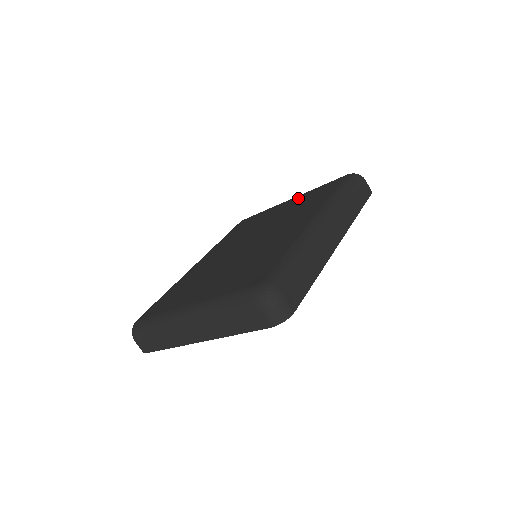
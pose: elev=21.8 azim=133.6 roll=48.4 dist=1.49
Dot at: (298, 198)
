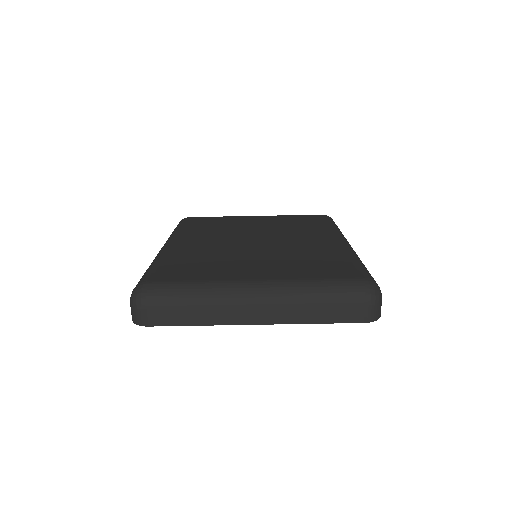
Dot at: (273, 217)
